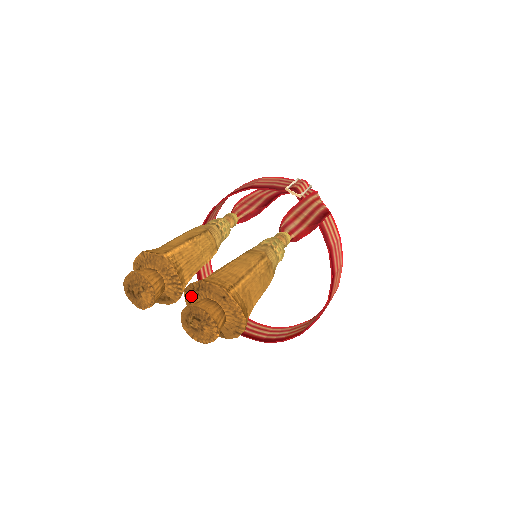
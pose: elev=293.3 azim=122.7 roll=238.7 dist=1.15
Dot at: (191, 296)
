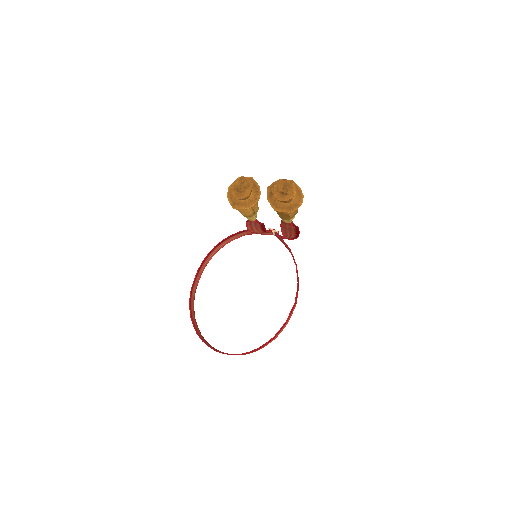
Dot at: (272, 189)
